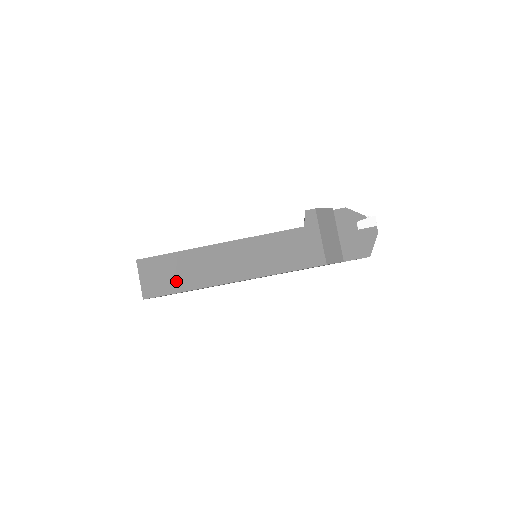
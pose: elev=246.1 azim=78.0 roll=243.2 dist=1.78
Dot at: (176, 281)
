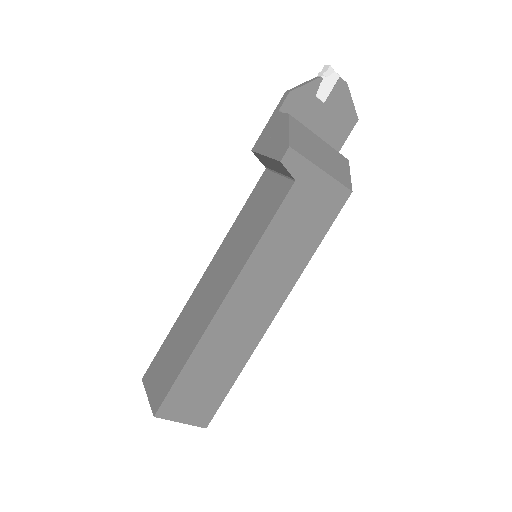
Dot at: (219, 380)
